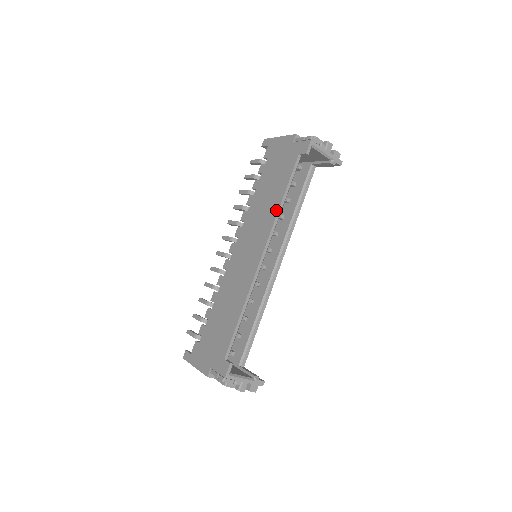
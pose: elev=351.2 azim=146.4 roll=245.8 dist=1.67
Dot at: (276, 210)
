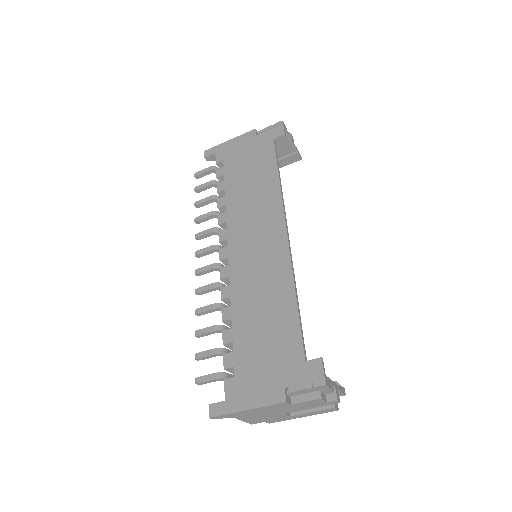
Dot at: (277, 189)
